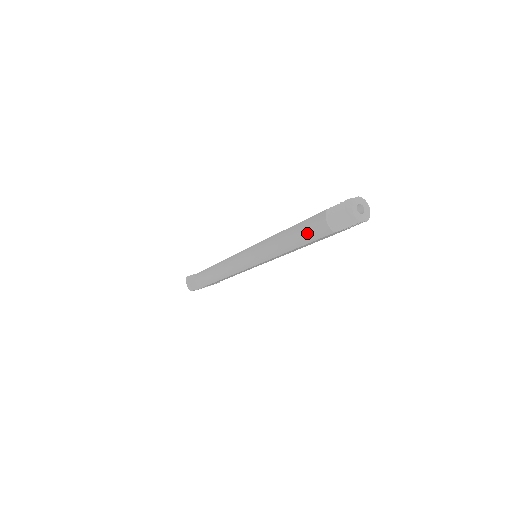
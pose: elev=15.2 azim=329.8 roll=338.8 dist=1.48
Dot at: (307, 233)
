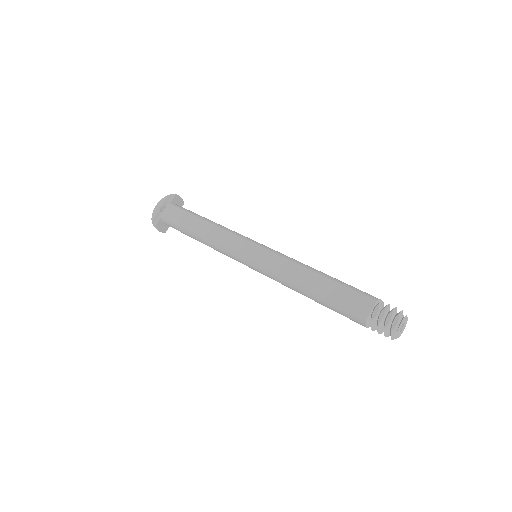
Dot at: occluded
